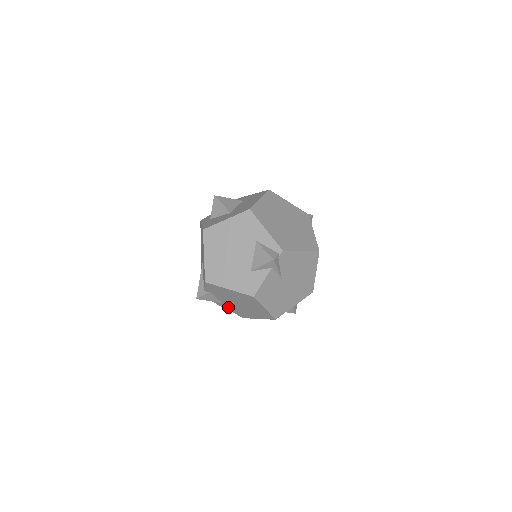
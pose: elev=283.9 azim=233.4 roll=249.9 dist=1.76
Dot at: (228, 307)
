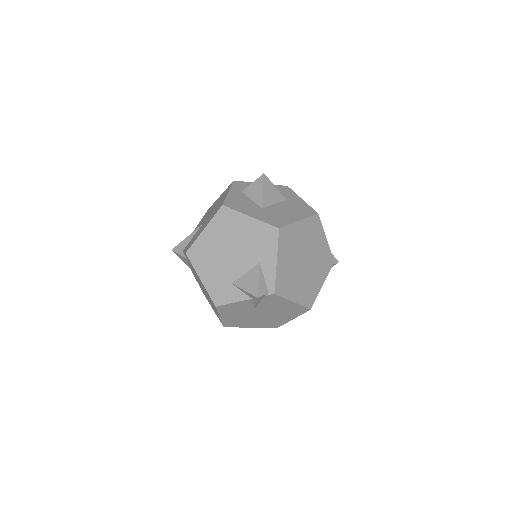
Dot at: occluded
